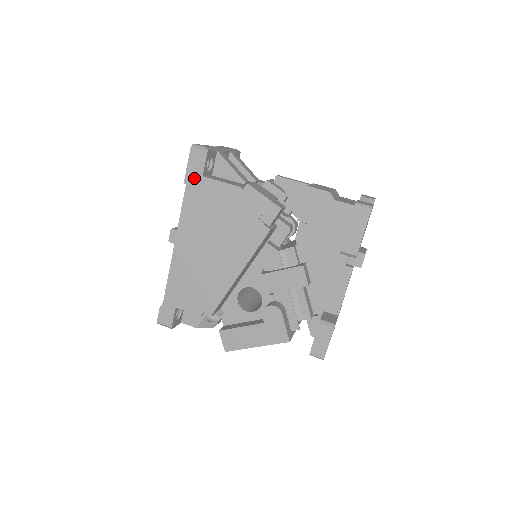
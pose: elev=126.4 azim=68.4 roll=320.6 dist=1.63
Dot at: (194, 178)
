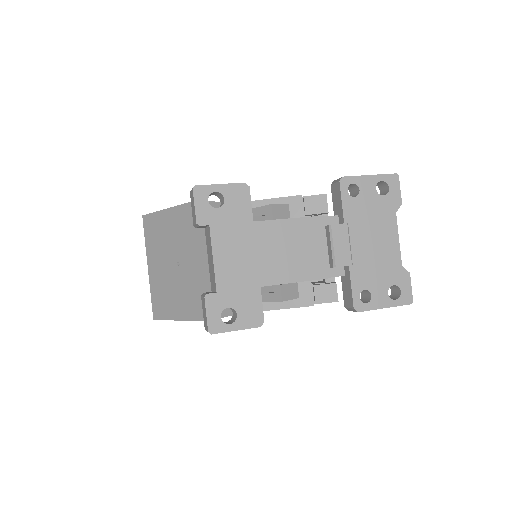
Dot at: occluded
